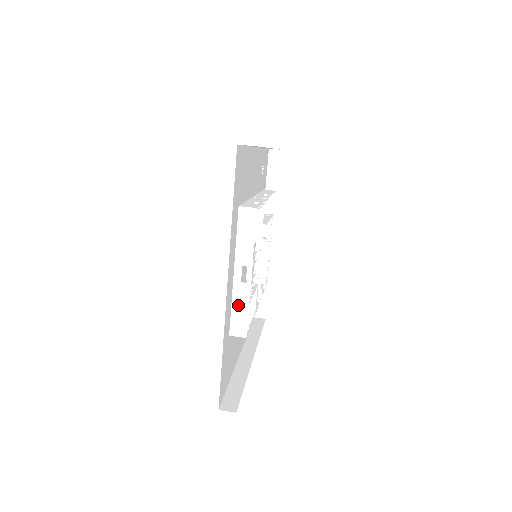
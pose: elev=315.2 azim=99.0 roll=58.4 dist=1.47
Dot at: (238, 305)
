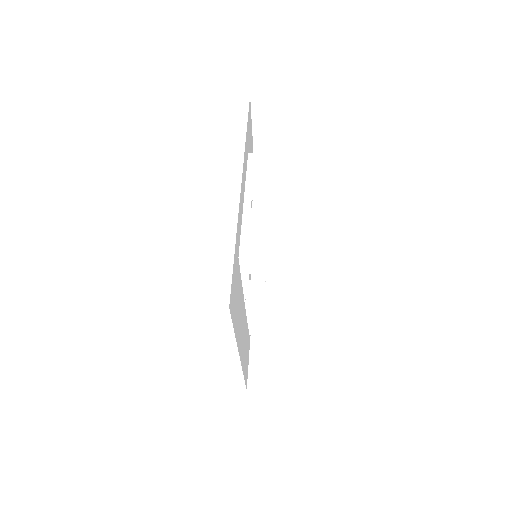
Dot at: (248, 228)
